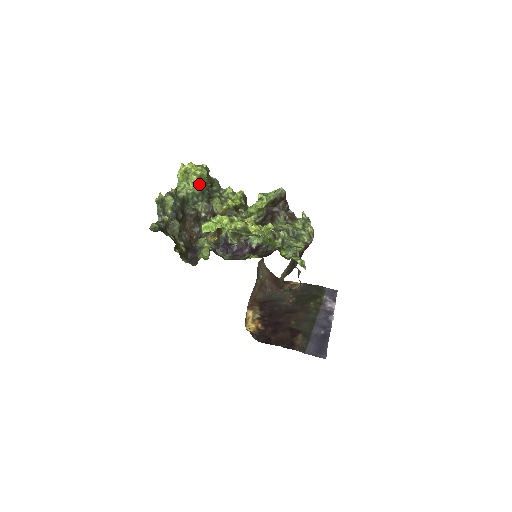
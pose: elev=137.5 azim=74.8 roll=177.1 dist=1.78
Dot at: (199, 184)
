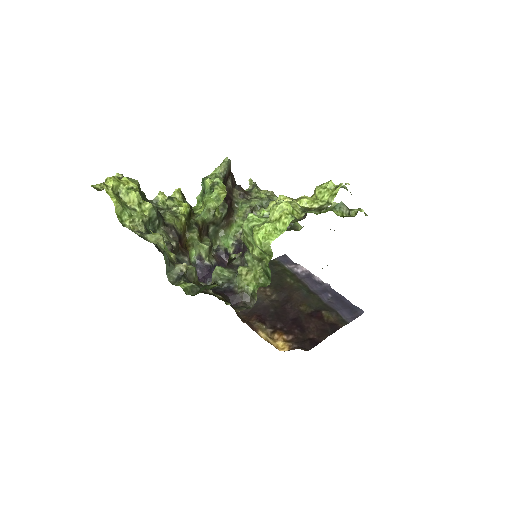
Dot at: occluded
